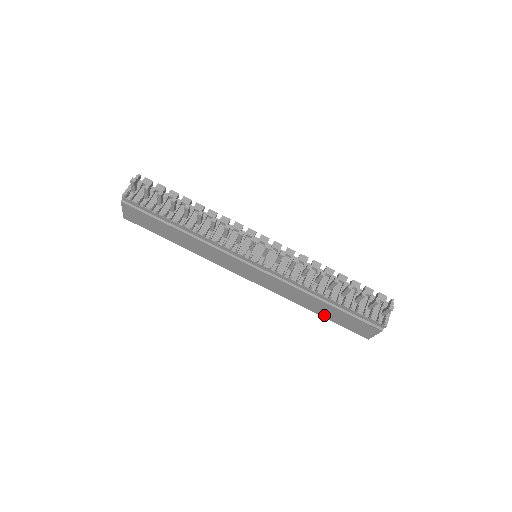
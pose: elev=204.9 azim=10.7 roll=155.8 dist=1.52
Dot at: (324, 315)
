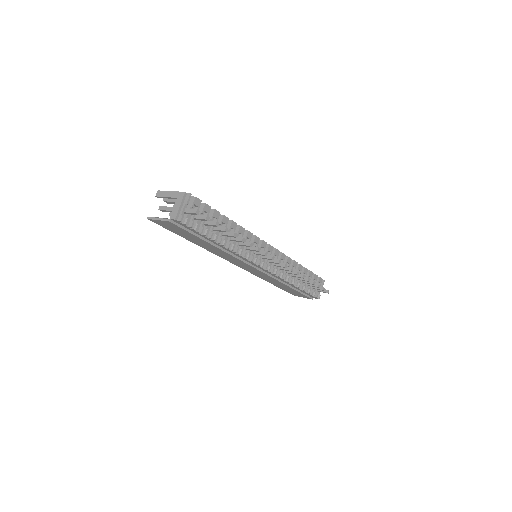
Dot at: (277, 286)
